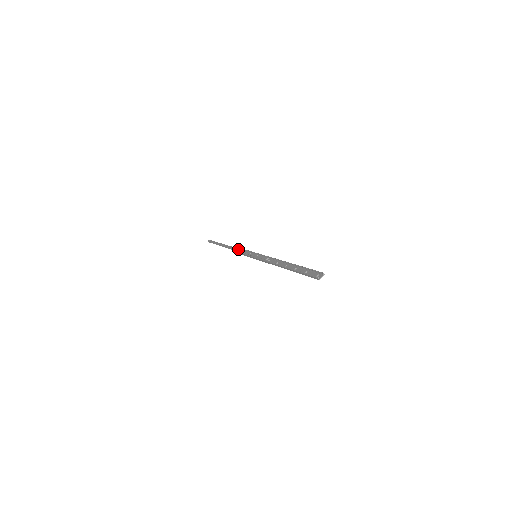
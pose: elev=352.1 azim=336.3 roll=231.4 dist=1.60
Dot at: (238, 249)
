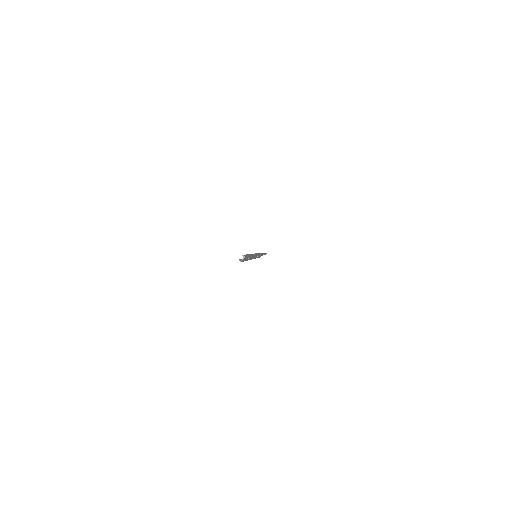
Dot at: occluded
